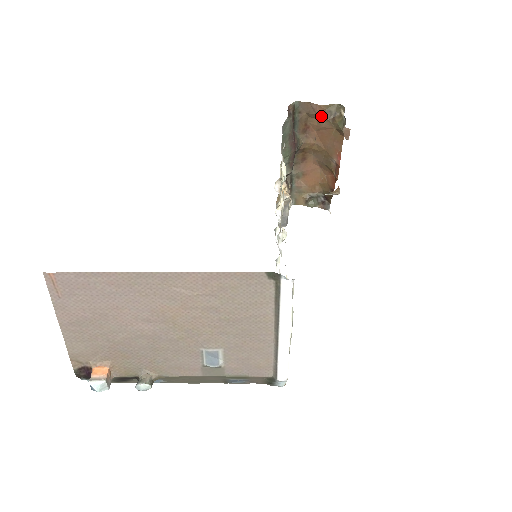
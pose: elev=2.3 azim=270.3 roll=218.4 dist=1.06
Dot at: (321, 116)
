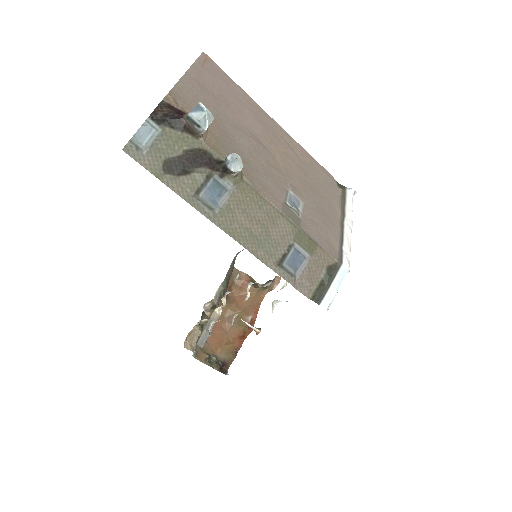
Dot at: (246, 282)
